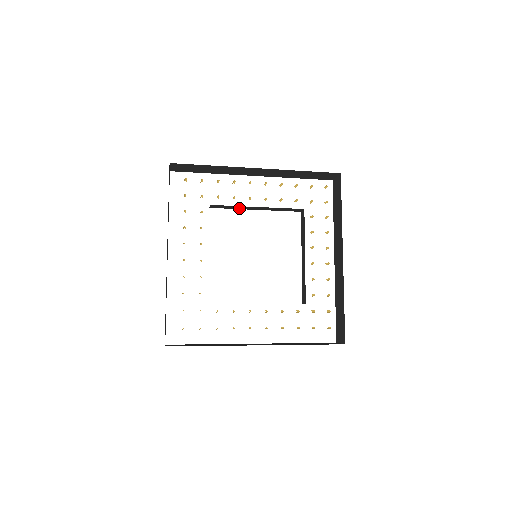
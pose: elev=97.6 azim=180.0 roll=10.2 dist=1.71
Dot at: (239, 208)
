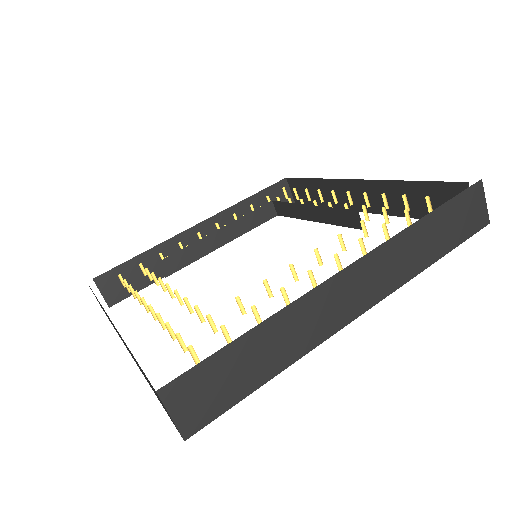
Dot at: (299, 215)
